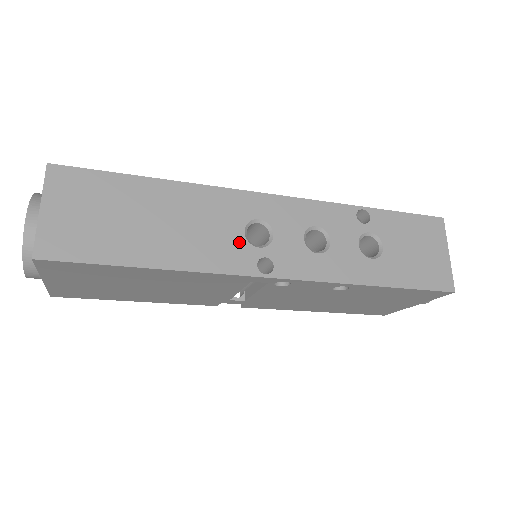
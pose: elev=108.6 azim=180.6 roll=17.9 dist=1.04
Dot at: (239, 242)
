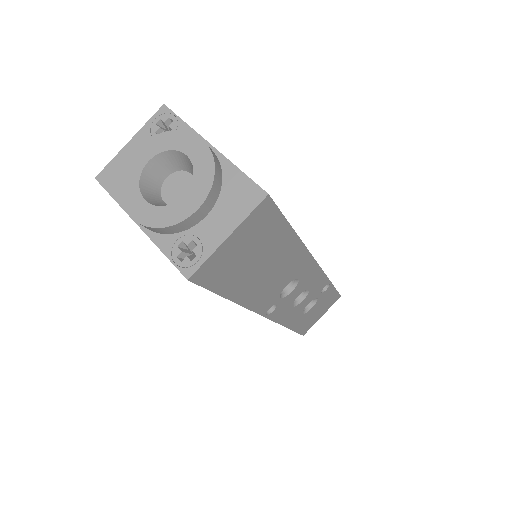
Dot at: (278, 292)
